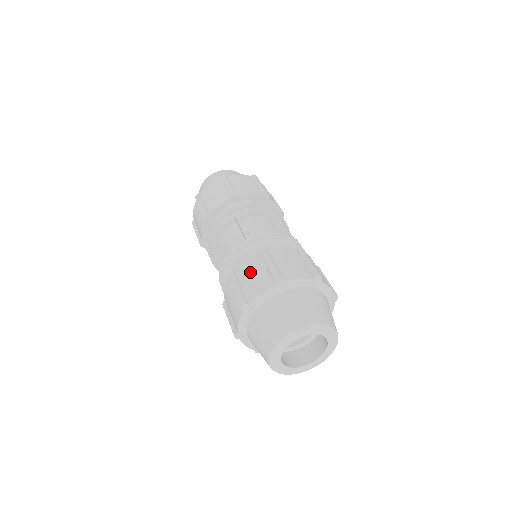
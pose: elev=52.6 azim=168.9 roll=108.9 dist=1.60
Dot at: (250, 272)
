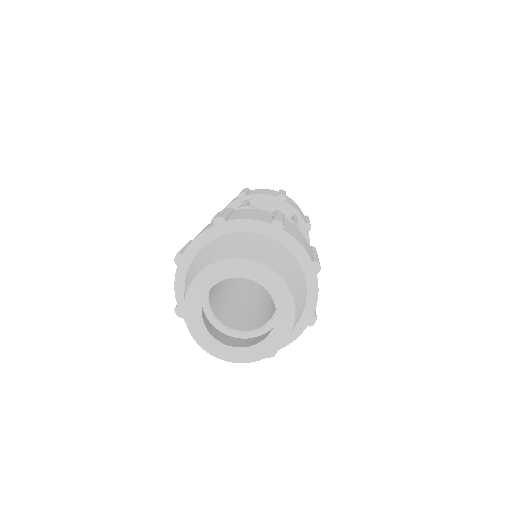
Dot at: occluded
